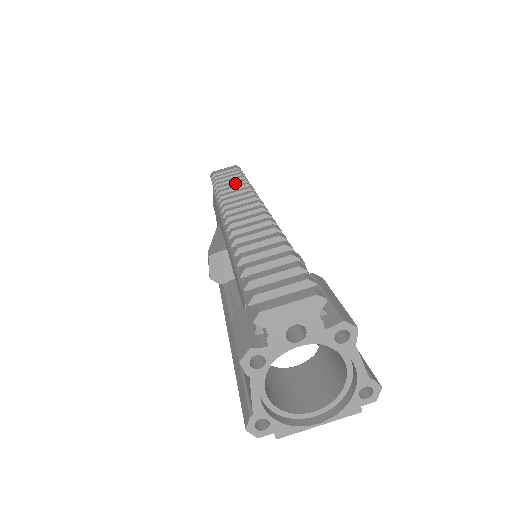
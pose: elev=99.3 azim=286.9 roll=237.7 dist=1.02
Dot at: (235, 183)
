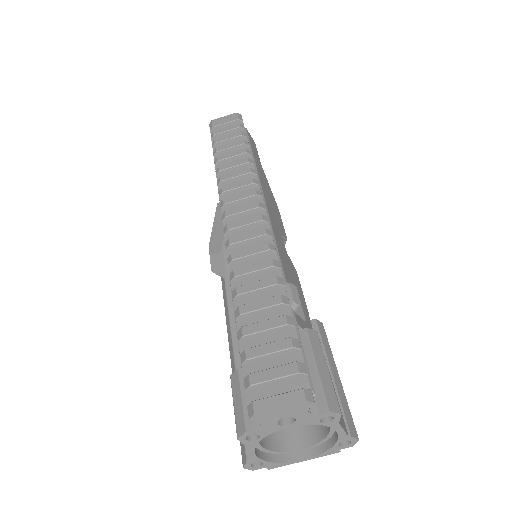
Dot at: (236, 155)
